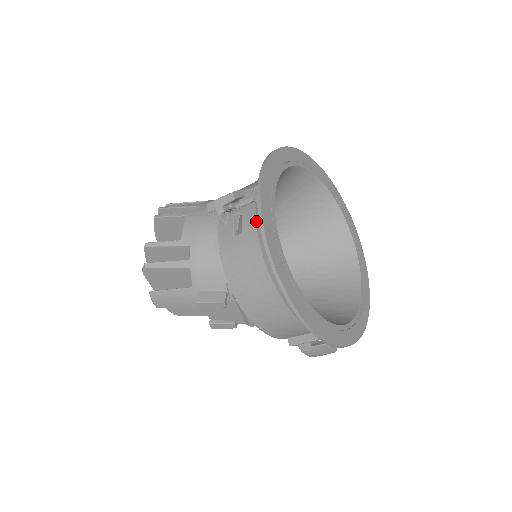
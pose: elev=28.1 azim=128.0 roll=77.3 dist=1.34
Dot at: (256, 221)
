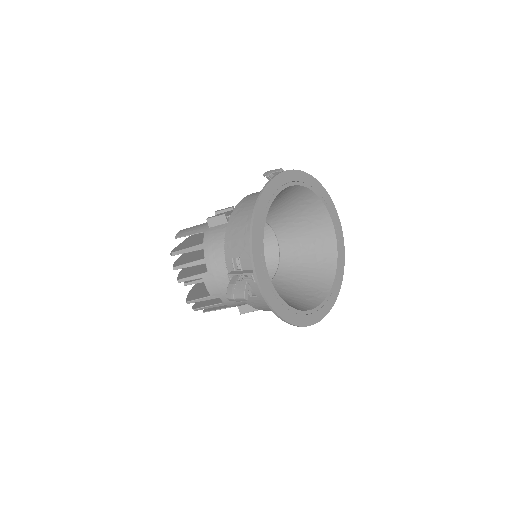
Dot at: occluded
